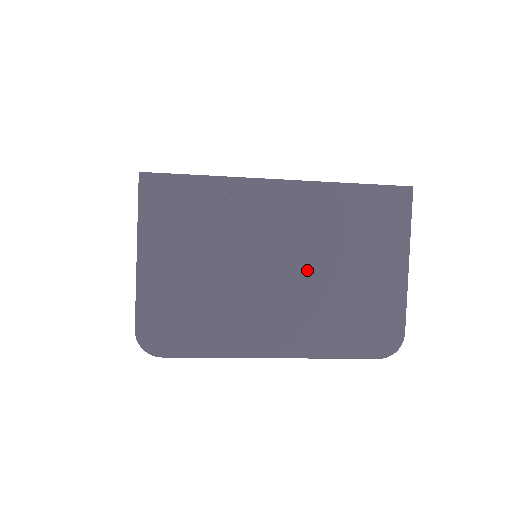
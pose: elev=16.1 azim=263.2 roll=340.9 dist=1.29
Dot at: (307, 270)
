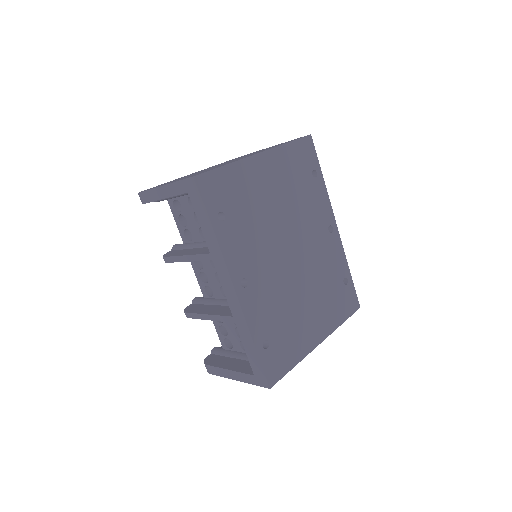
Dot at: occluded
